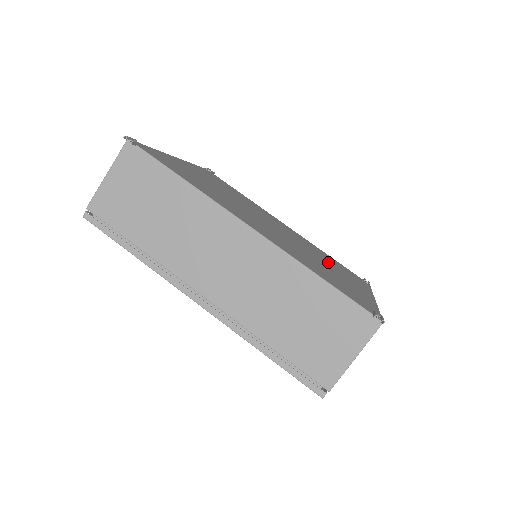
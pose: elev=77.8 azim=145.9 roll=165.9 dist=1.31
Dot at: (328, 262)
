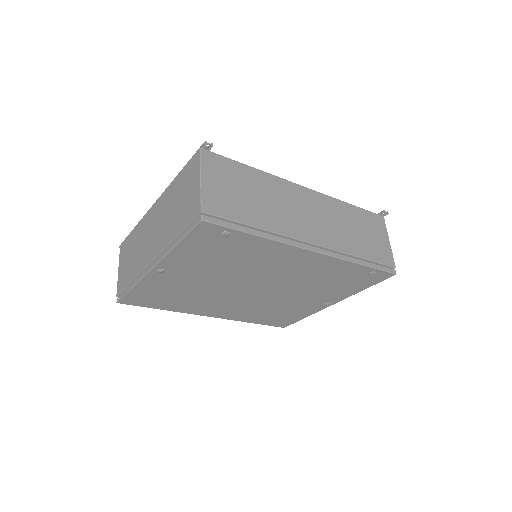
Dot at: occluded
